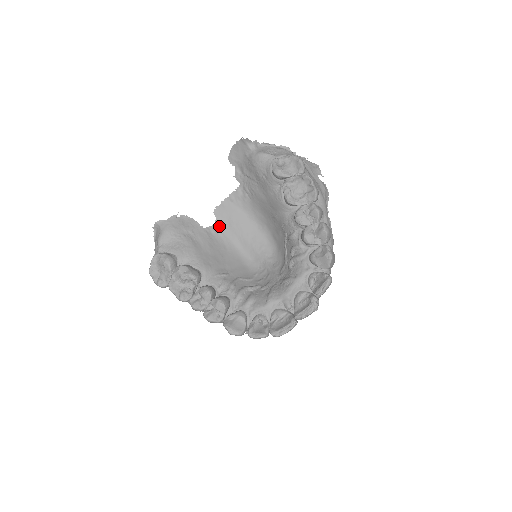
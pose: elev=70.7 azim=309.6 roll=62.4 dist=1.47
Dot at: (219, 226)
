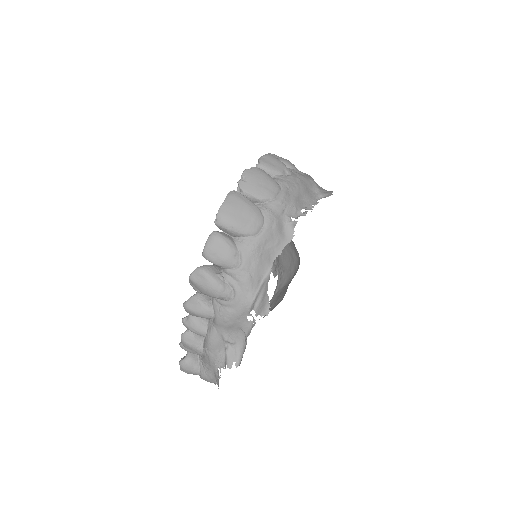
Dot at: occluded
